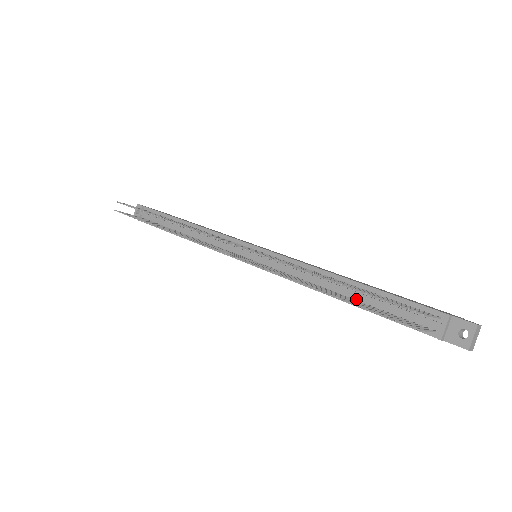
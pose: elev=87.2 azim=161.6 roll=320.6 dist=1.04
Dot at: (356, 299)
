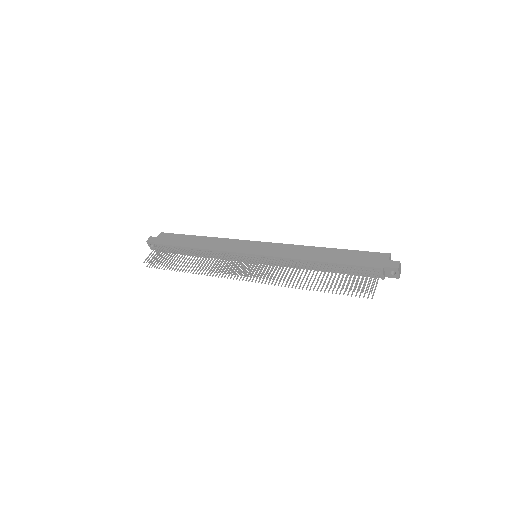
Dot at: (331, 270)
